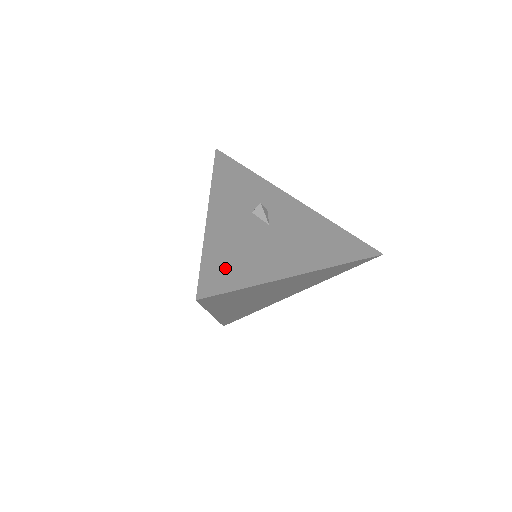
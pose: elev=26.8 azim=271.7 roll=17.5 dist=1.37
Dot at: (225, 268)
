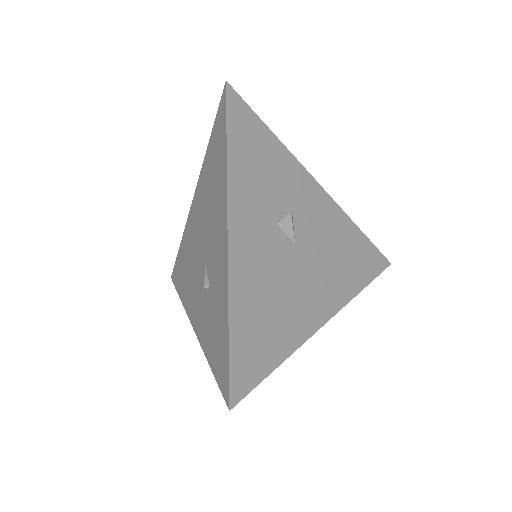
Dot at: (255, 341)
